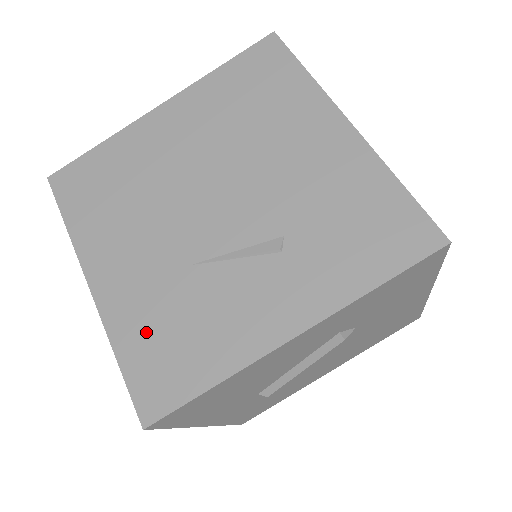
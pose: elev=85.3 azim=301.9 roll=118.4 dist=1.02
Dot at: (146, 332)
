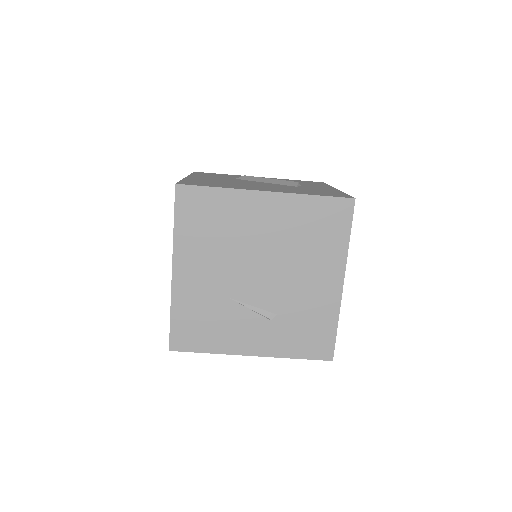
Dot at: (191, 313)
